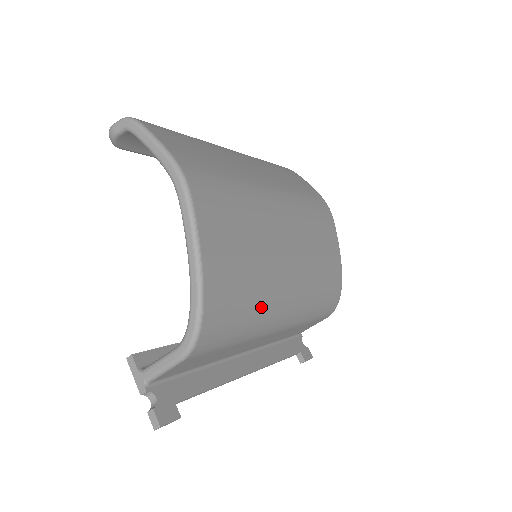
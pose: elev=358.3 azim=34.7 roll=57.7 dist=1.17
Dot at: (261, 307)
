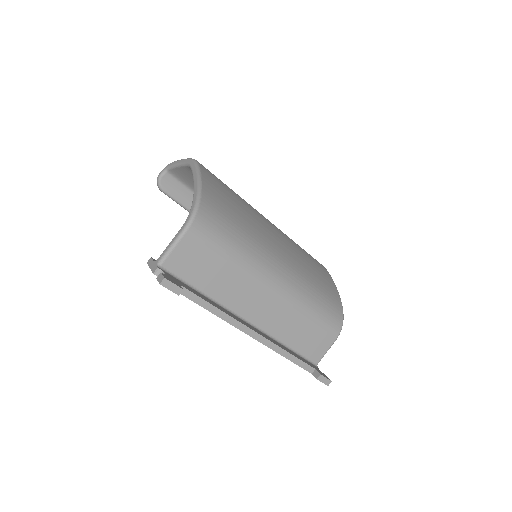
Dot at: (251, 242)
